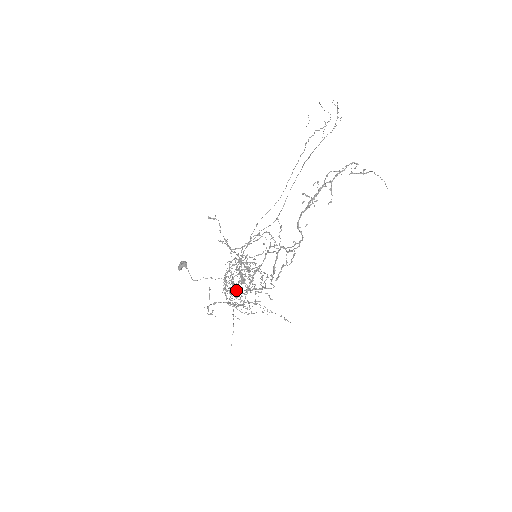
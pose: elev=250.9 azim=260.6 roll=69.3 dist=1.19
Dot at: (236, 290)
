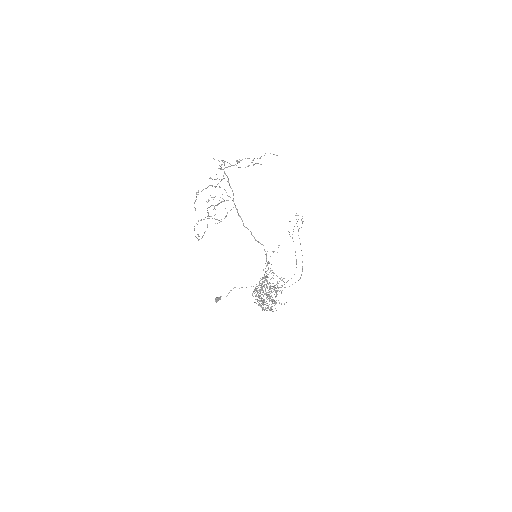
Dot at: occluded
